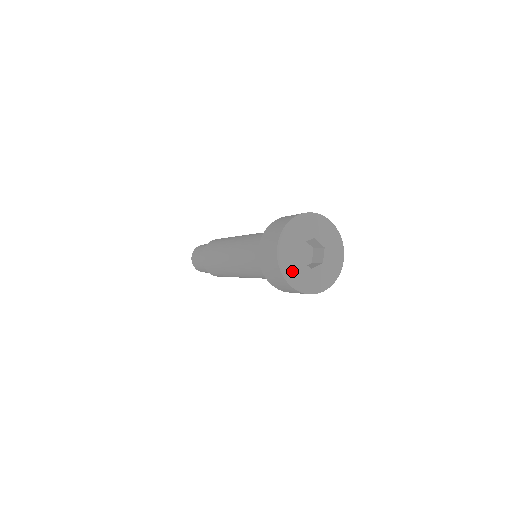
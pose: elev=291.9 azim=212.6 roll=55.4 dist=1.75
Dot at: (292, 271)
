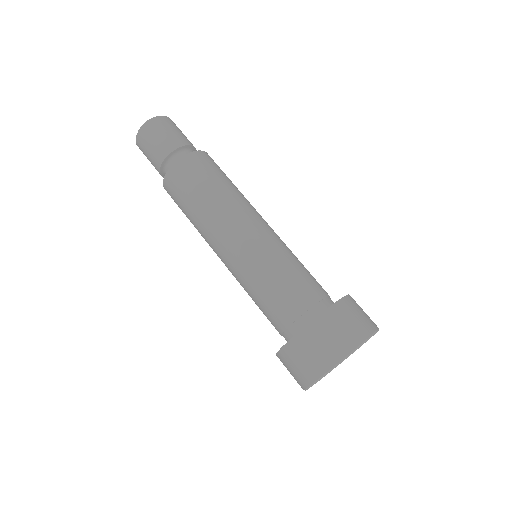
Dot at: occluded
